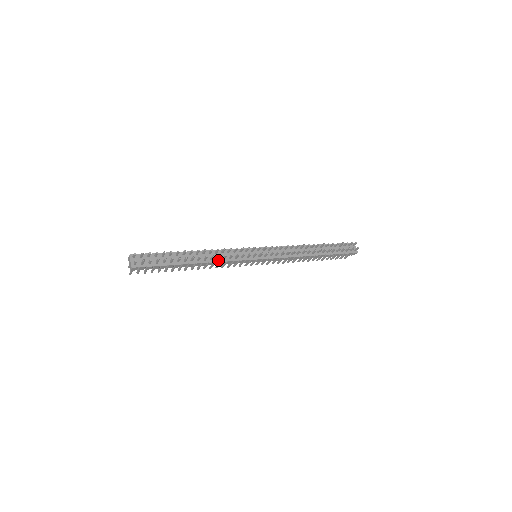
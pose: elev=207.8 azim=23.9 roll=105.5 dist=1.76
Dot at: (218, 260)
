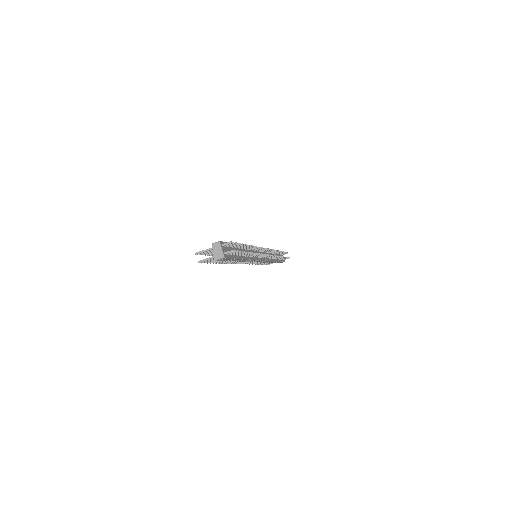
Dot at: (252, 257)
